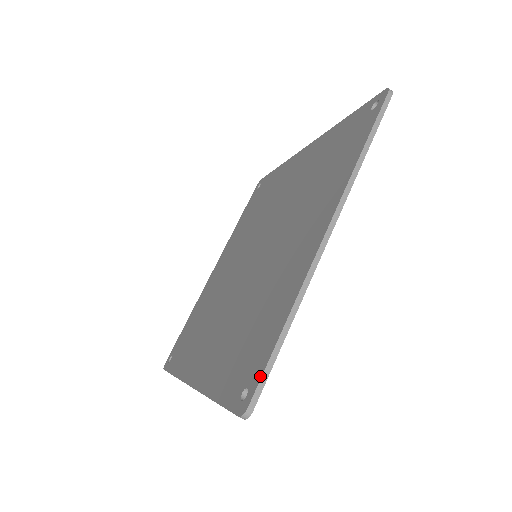
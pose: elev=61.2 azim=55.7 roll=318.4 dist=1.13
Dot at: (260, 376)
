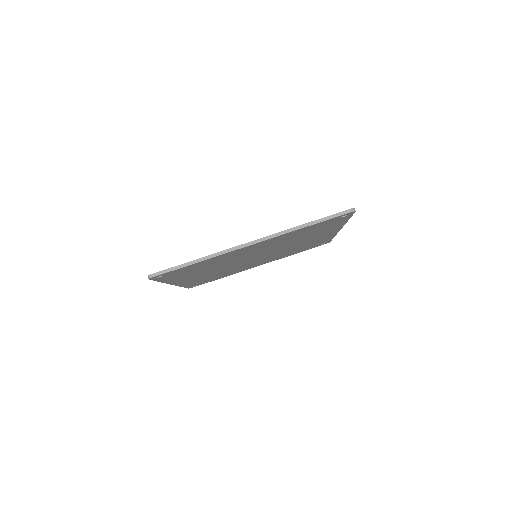
Dot at: (168, 269)
